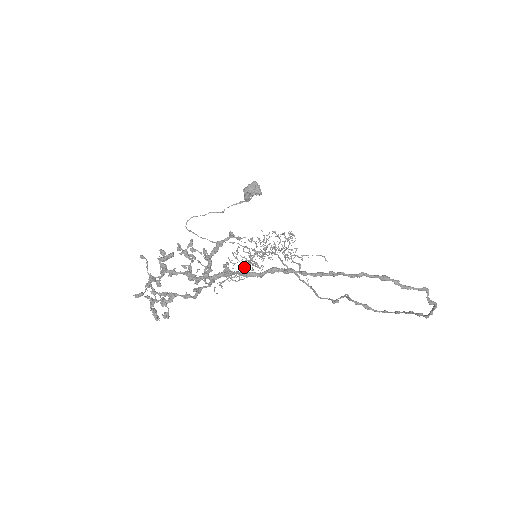
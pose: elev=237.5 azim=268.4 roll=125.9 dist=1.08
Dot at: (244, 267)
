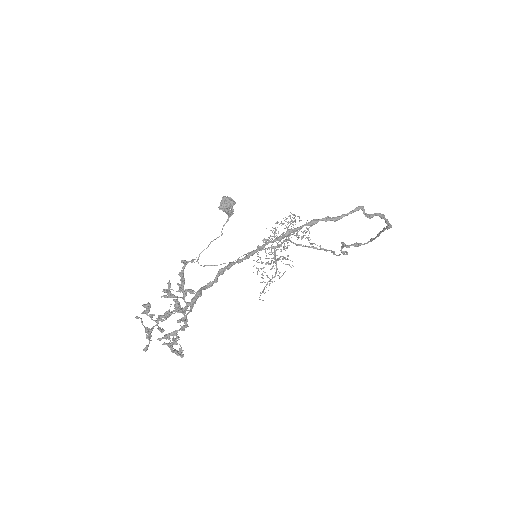
Dot at: occluded
